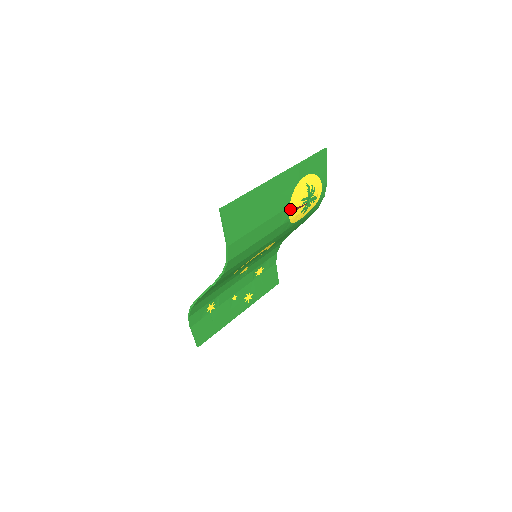
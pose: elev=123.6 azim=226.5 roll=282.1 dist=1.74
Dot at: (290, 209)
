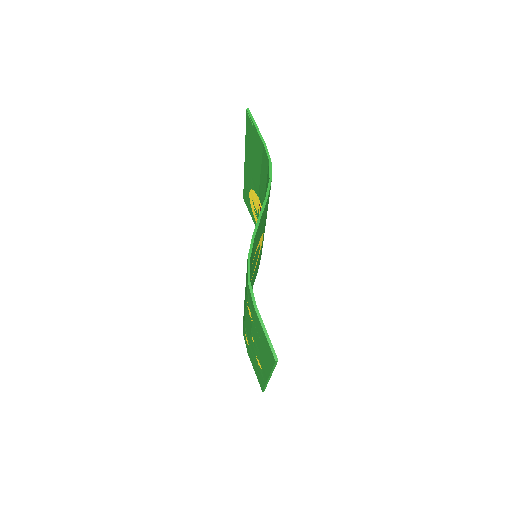
Dot at: occluded
